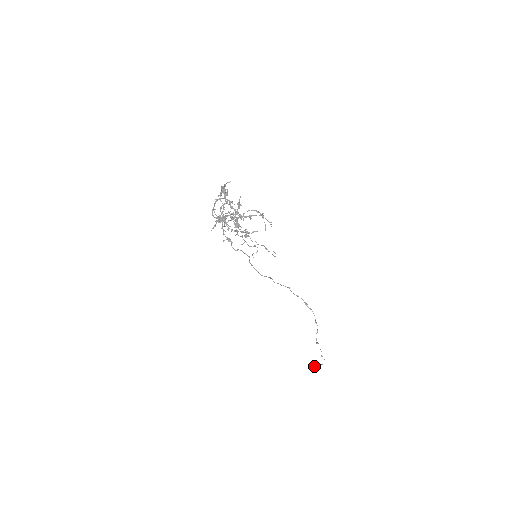
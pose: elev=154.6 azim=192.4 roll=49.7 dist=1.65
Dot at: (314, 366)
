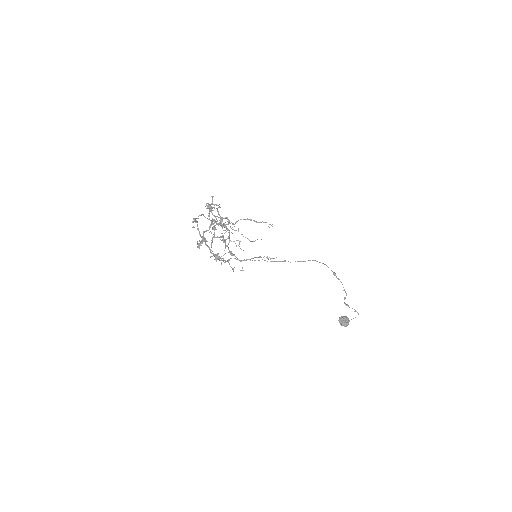
Dot at: (341, 323)
